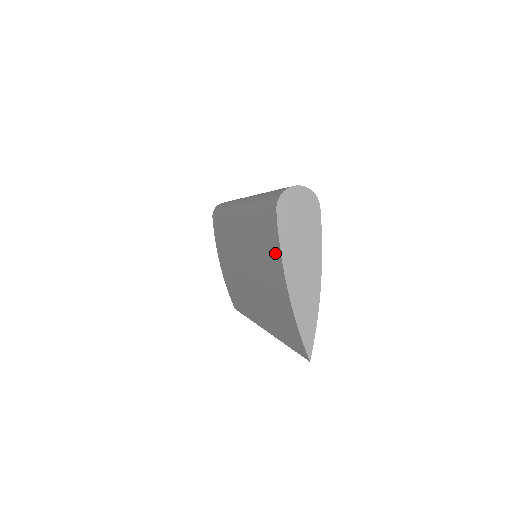
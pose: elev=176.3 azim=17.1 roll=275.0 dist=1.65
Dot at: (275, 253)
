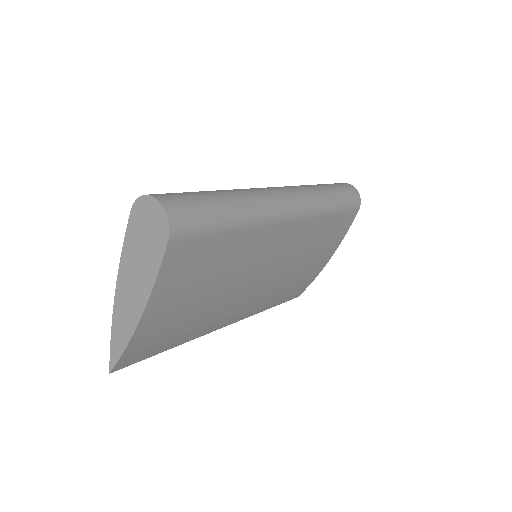
Dot at: occluded
